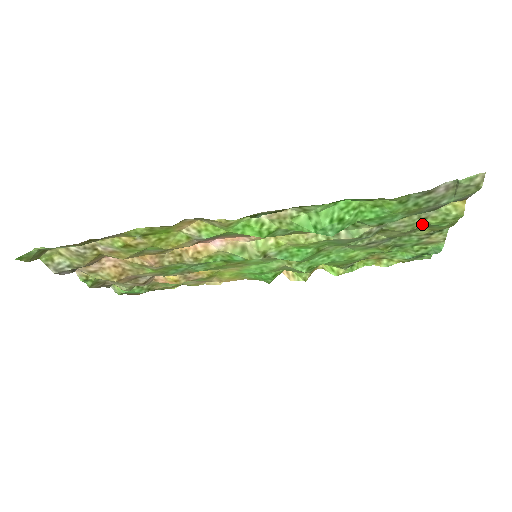
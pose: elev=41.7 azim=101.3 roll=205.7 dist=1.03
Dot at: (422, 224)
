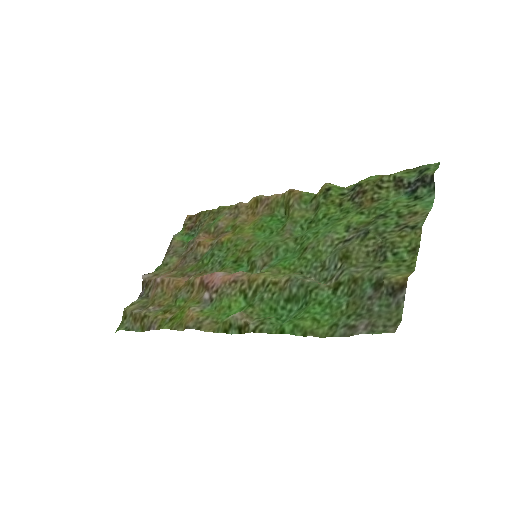
Dot at: (380, 262)
